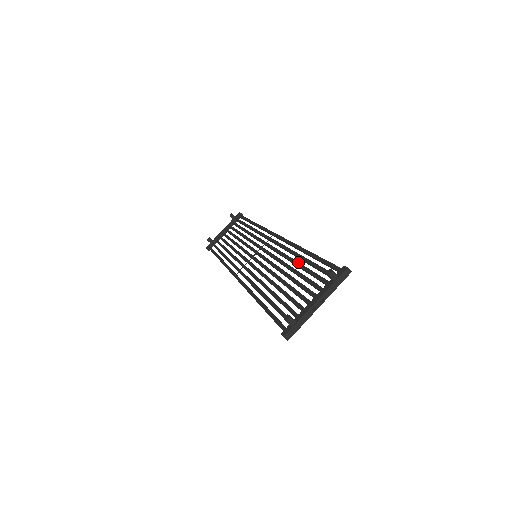
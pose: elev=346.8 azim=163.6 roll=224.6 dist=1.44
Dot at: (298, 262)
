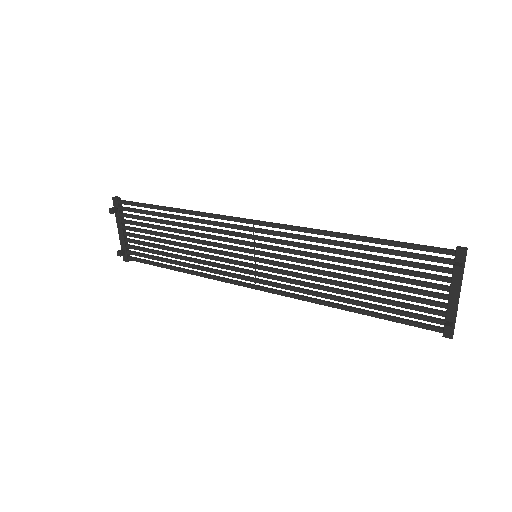
Dot at: (361, 255)
